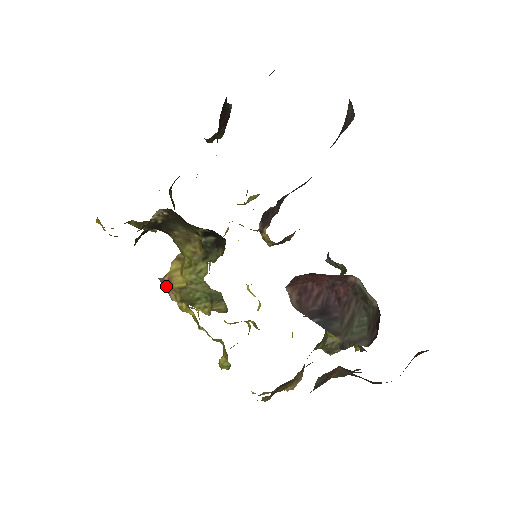
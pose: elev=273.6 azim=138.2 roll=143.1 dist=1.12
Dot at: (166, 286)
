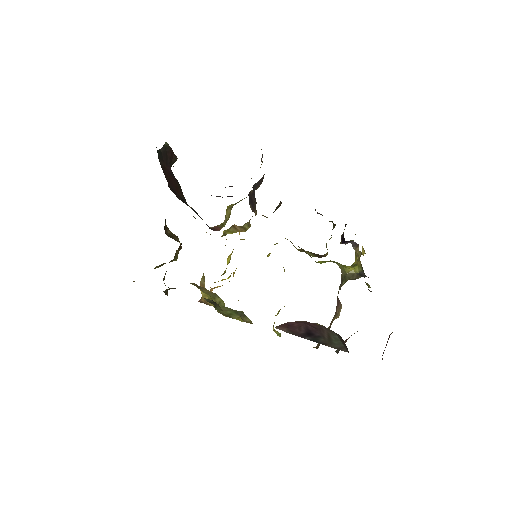
Dot at: (206, 304)
